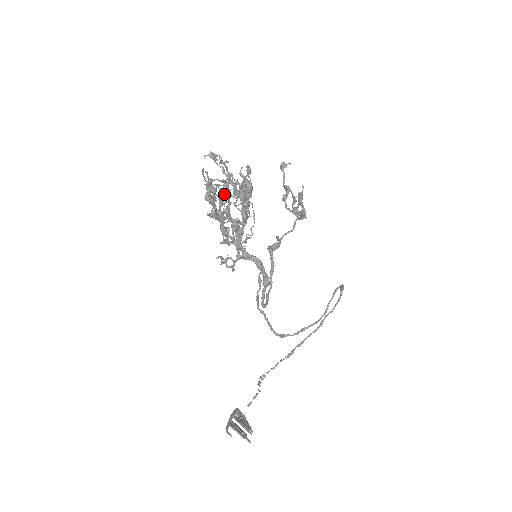
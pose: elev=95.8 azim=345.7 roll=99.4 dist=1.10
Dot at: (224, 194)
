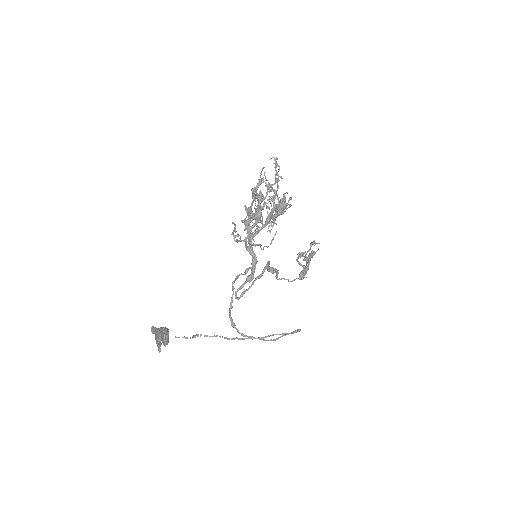
Dot at: occluded
